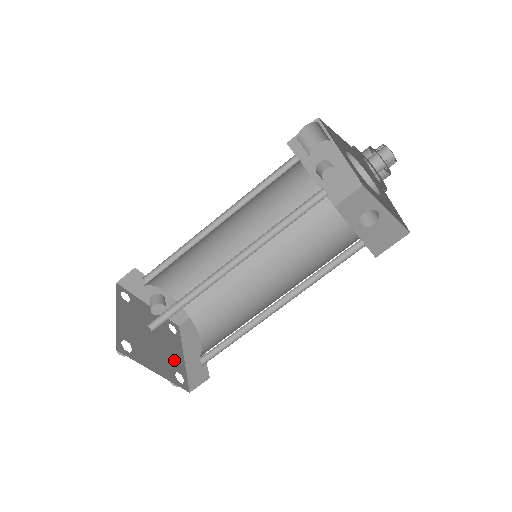
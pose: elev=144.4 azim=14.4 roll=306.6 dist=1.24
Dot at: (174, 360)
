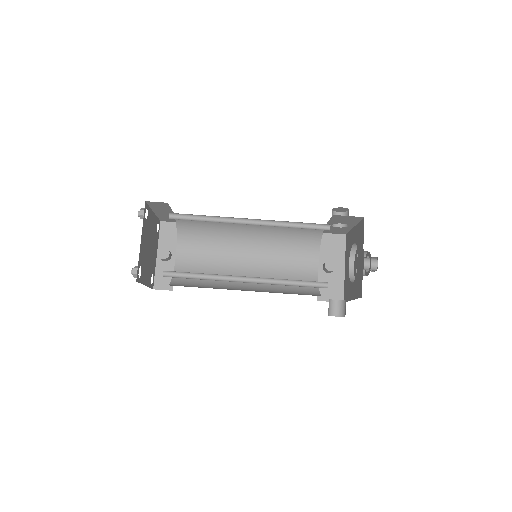
Dot at: (144, 270)
